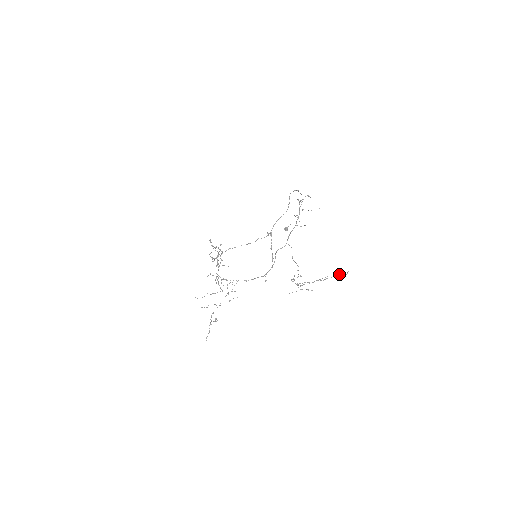
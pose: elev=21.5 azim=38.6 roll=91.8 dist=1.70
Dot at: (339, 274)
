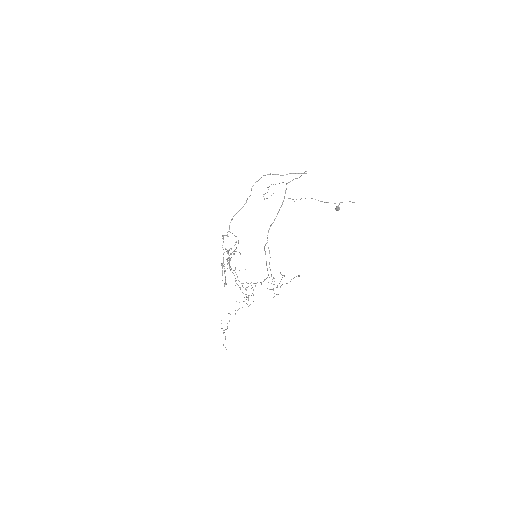
Dot at: (284, 275)
